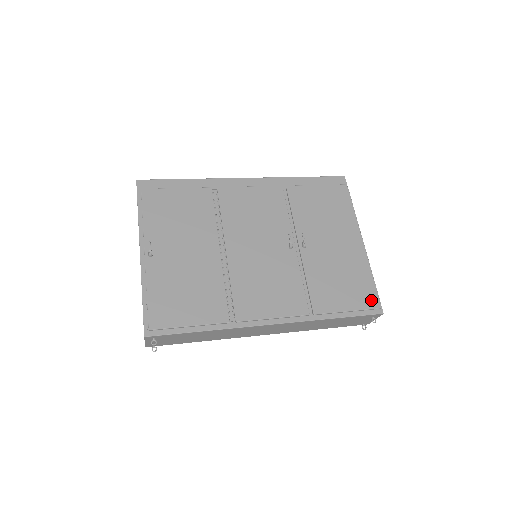
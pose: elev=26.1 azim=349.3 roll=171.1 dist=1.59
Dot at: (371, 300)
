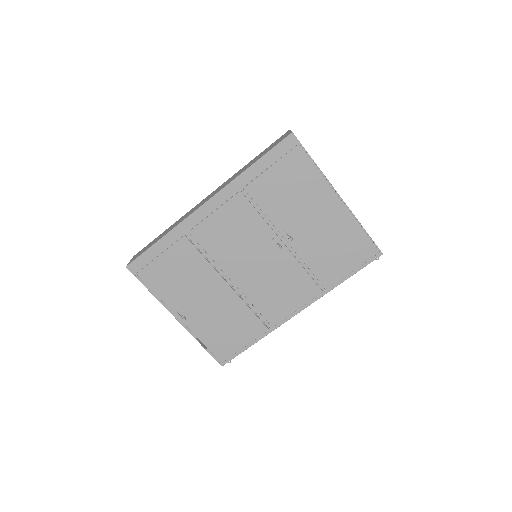
Dot at: (368, 251)
